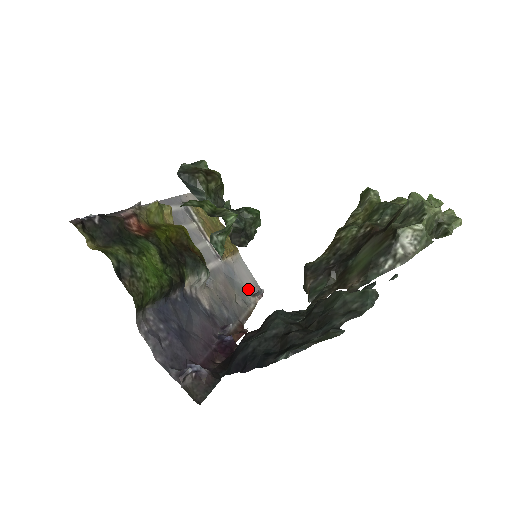
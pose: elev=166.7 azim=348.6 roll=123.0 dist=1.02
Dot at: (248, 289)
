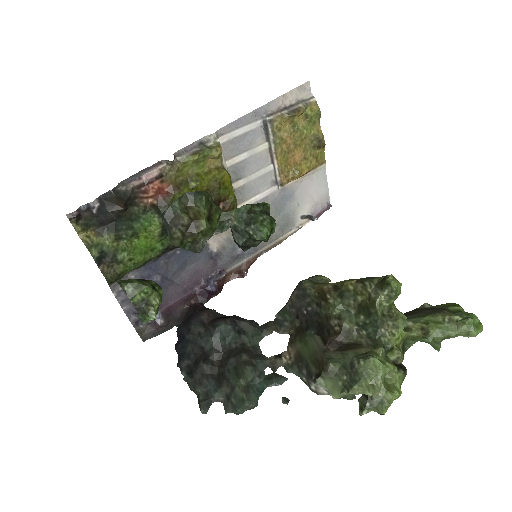
Dot at: (303, 210)
